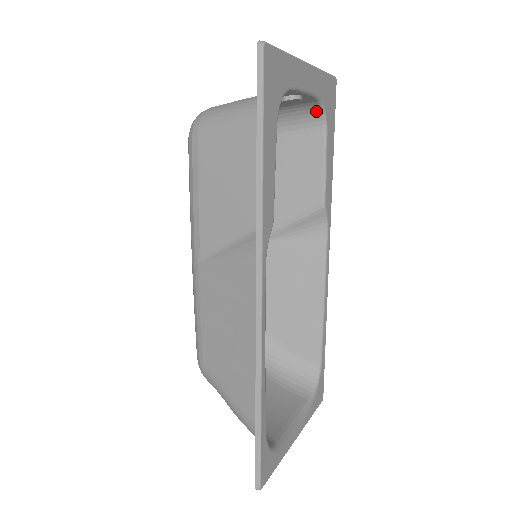
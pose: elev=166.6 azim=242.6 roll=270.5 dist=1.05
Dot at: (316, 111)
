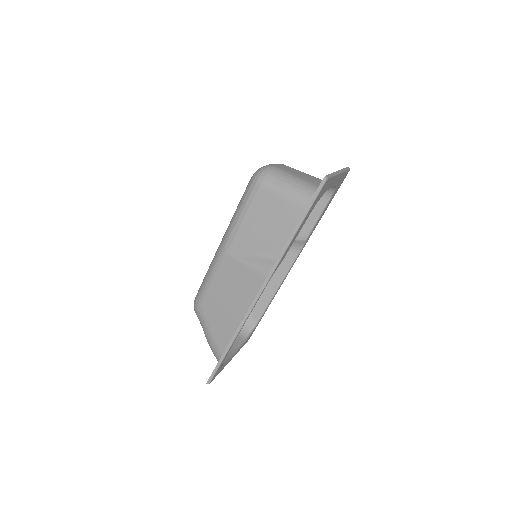
Dot at: (330, 188)
